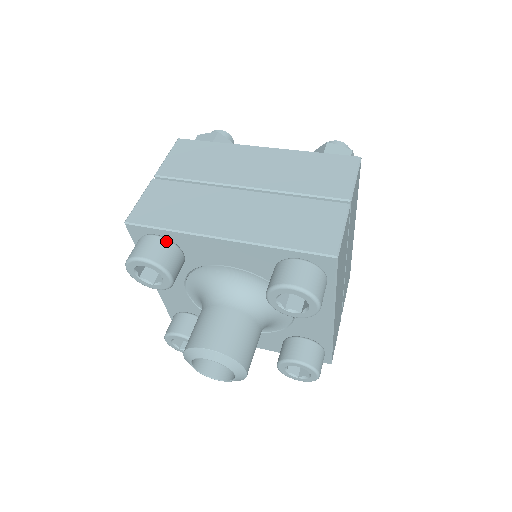
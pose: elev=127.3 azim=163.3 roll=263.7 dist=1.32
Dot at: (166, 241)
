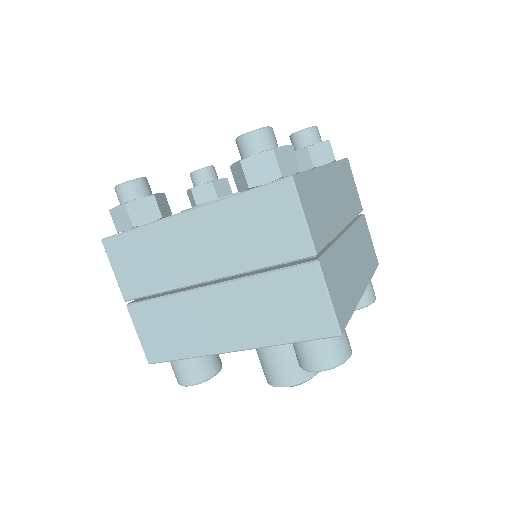
Dot at: (191, 359)
